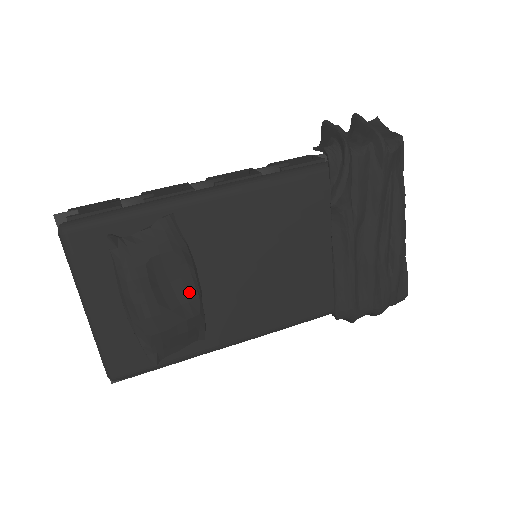
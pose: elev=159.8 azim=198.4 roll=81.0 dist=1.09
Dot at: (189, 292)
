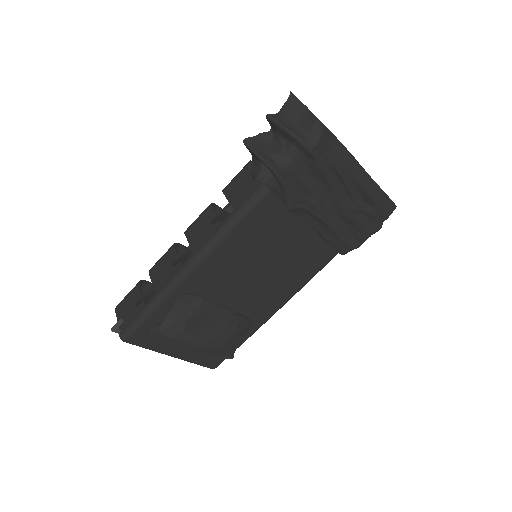
Dot at: (224, 319)
